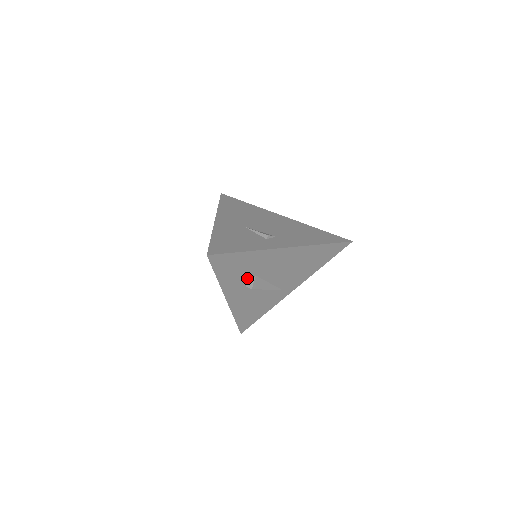
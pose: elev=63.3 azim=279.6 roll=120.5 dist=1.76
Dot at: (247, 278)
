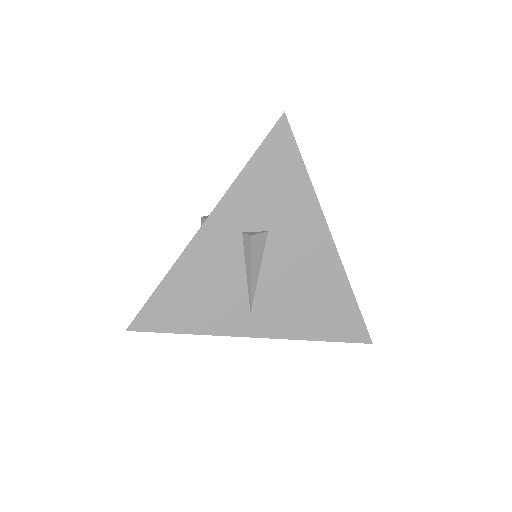
Dot at: (259, 220)
